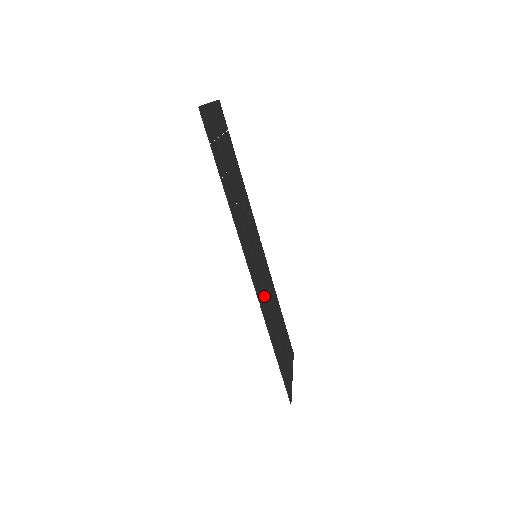
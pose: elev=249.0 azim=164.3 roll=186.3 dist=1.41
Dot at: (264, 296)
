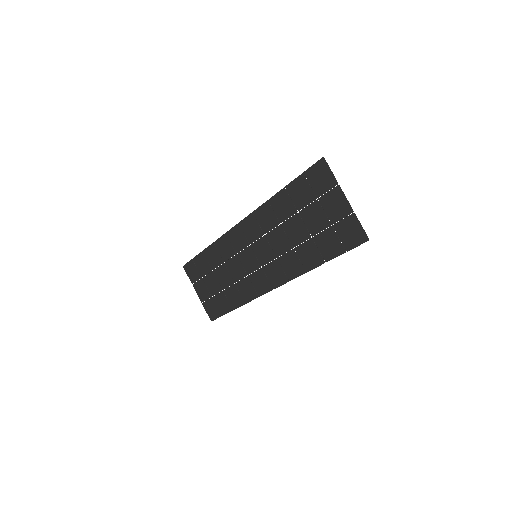
Dot at: (246, 279)
